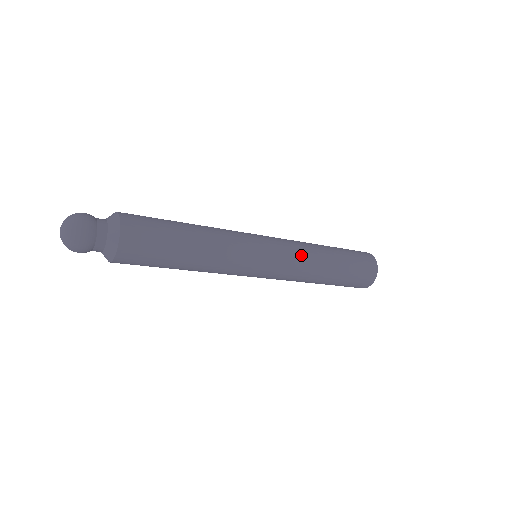
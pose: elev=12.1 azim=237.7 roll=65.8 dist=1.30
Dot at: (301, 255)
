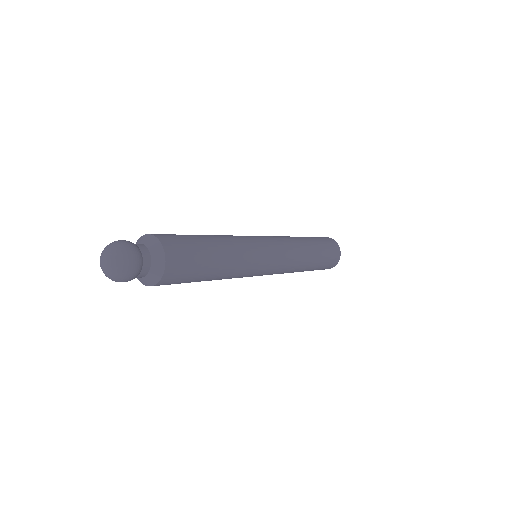
Dot at: (286, 239)
